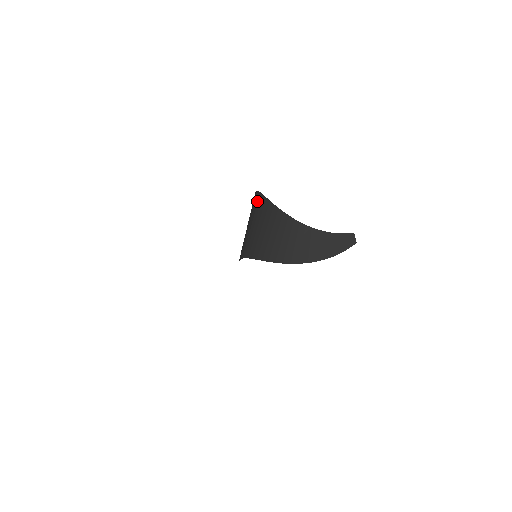
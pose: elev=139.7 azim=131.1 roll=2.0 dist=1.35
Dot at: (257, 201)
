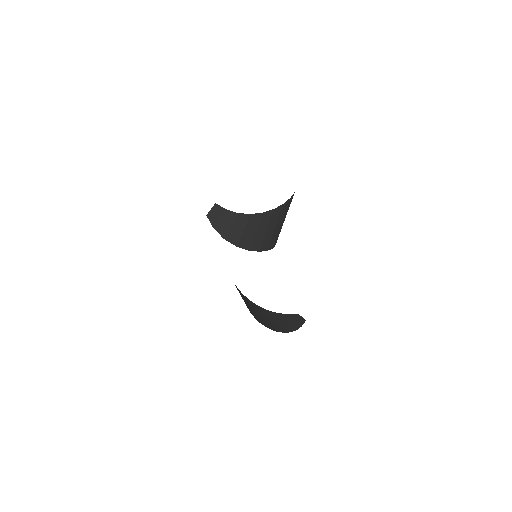
Dot at: occluded
